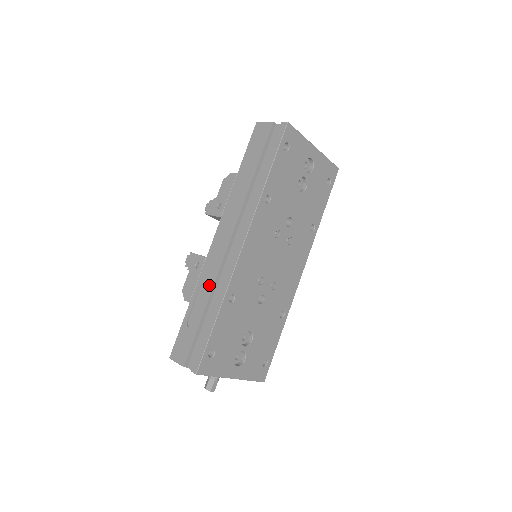
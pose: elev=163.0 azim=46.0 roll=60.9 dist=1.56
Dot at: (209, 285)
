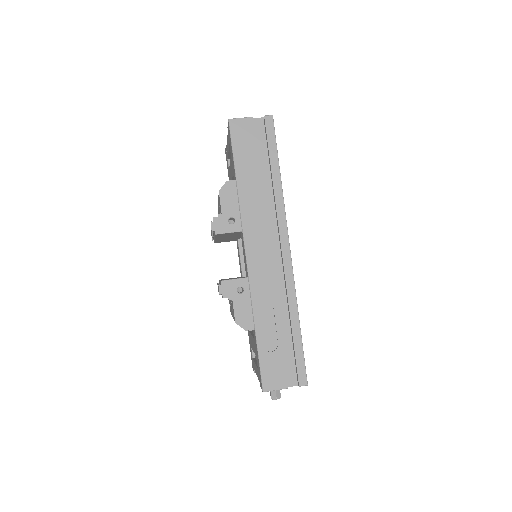
Dot at: (271, 302)
